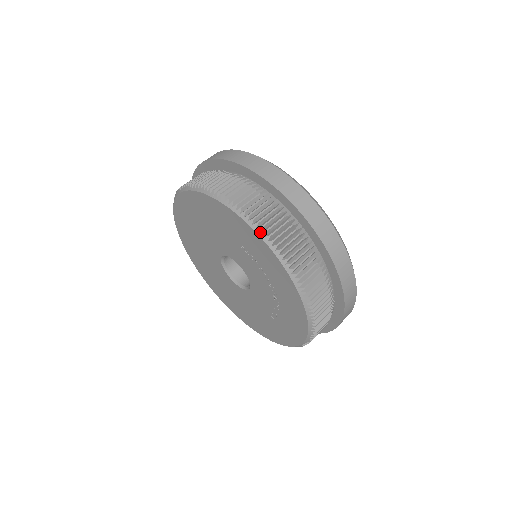
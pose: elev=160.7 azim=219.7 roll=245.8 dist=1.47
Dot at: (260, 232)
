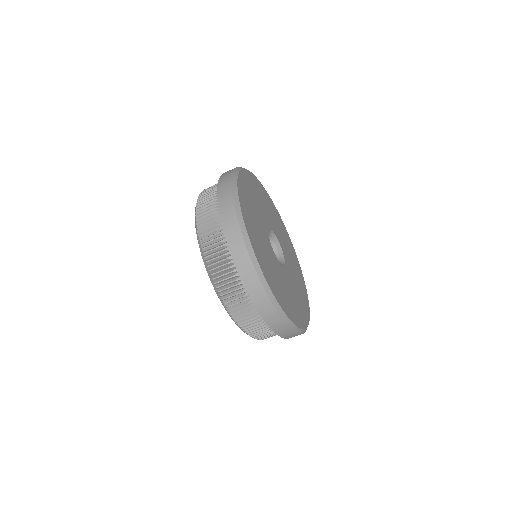
Dot at: (212, 281)
